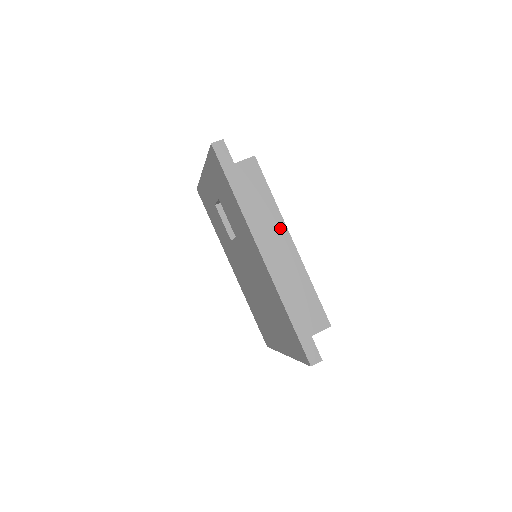
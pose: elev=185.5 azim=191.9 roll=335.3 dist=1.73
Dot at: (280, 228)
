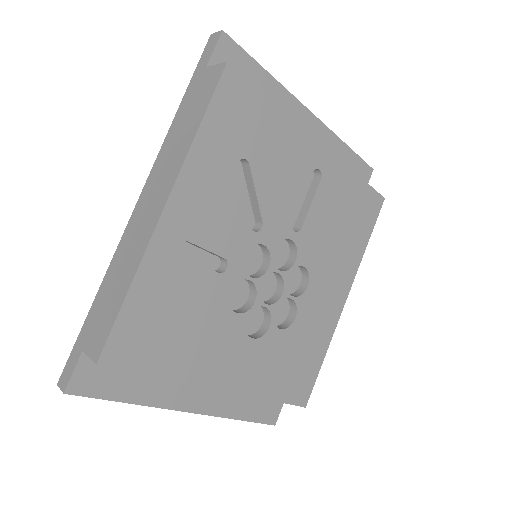
Dot at: (170, 179)
